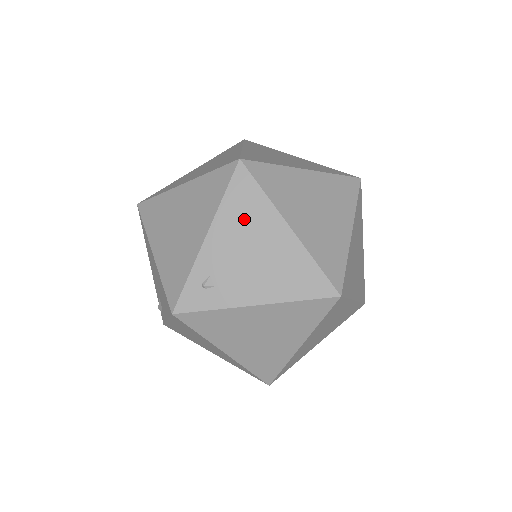
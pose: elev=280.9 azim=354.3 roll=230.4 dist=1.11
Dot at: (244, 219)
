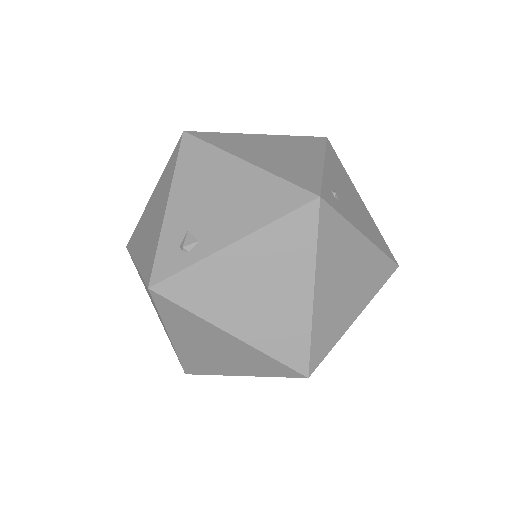
Dot at: (340, 172)
